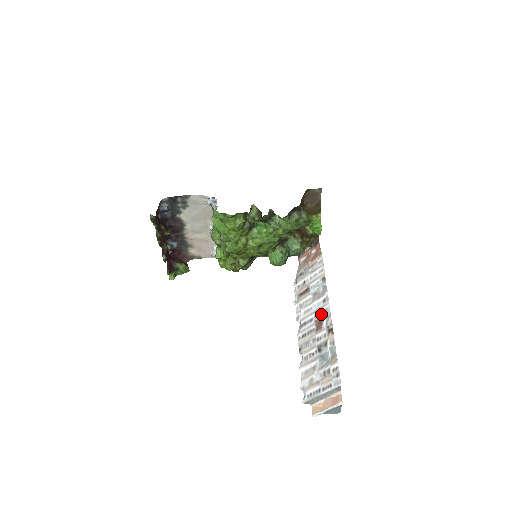
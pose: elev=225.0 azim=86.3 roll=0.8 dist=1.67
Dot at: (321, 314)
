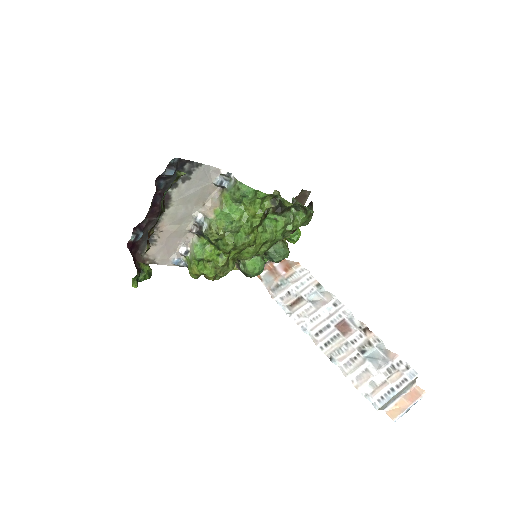
Dot at: (340, 317)
